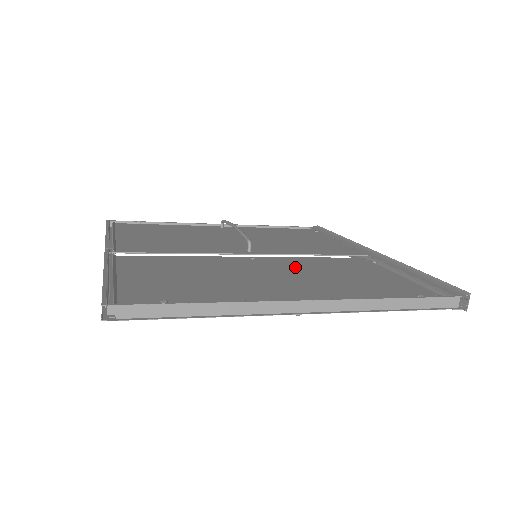
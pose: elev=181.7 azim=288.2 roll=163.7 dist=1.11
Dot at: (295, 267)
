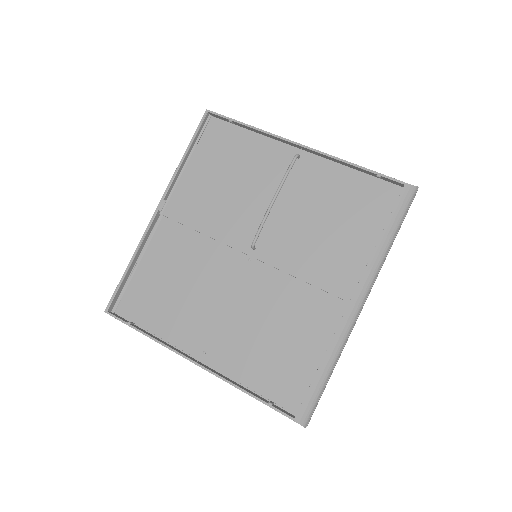
Dot at: (264, 294)
